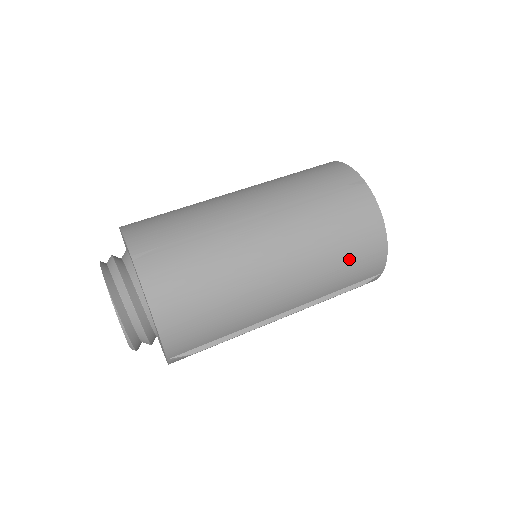
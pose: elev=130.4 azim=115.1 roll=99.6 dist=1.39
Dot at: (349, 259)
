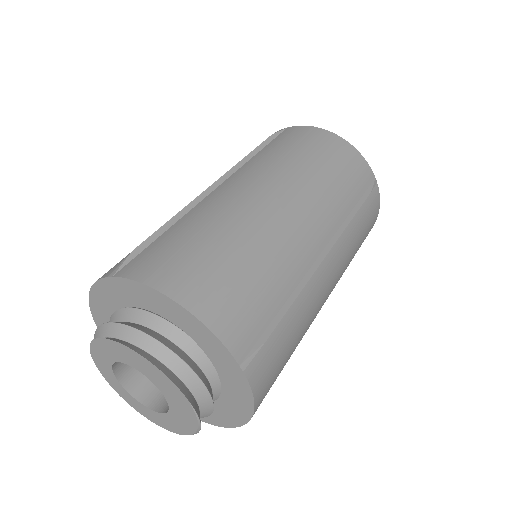
Dot at: occluded
